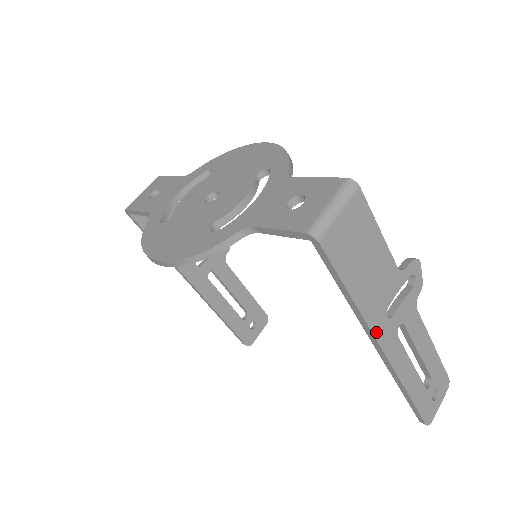
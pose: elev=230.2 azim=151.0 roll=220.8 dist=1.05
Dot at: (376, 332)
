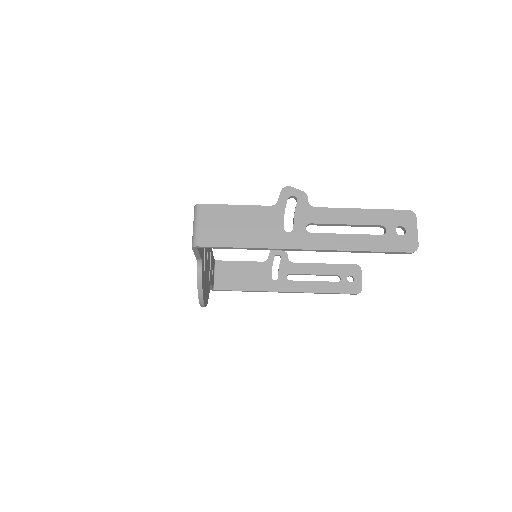
Dot at: (286, 246)
